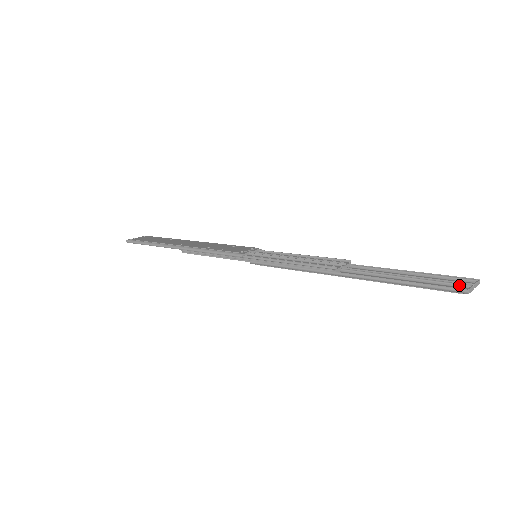
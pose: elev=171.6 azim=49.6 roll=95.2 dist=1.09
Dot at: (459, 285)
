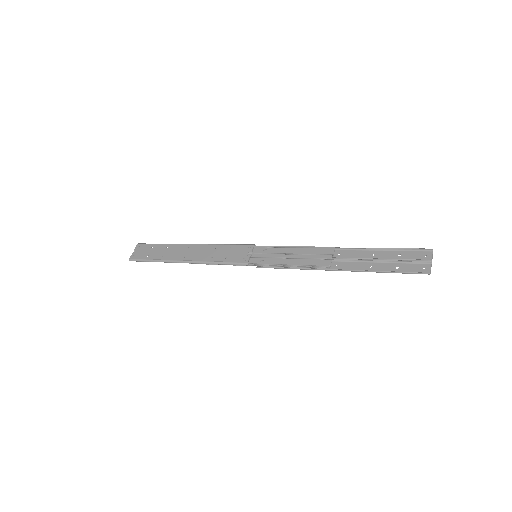
Dot at: (421, 262)
